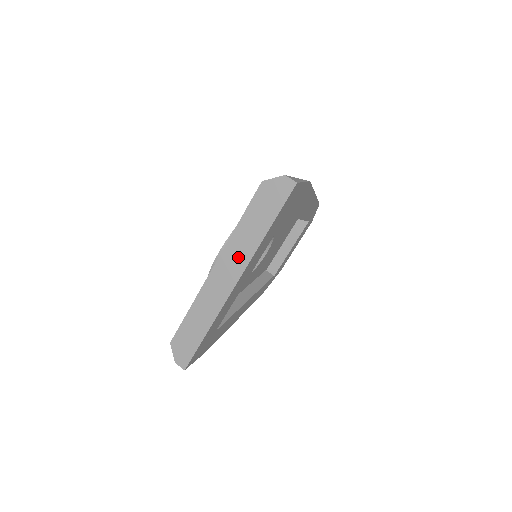
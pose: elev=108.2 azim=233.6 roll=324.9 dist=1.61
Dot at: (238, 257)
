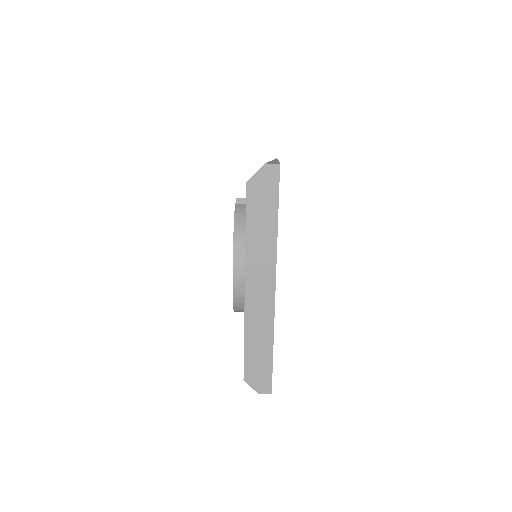
Dot at: (263, 263)
